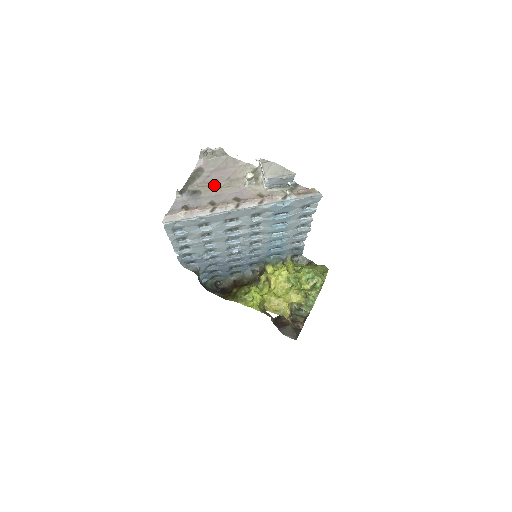
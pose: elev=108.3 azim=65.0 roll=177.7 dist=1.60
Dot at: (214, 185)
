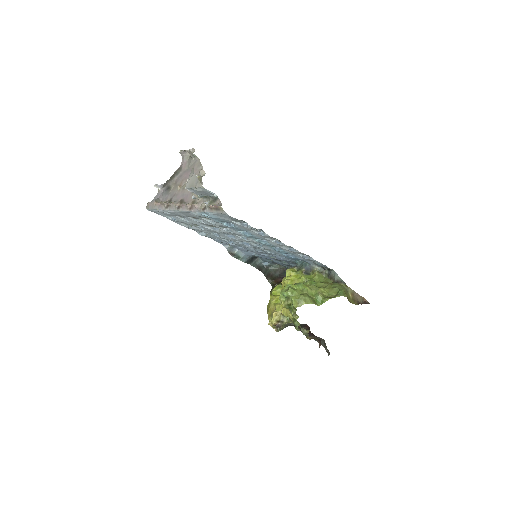
Dot at: (179, 184)
